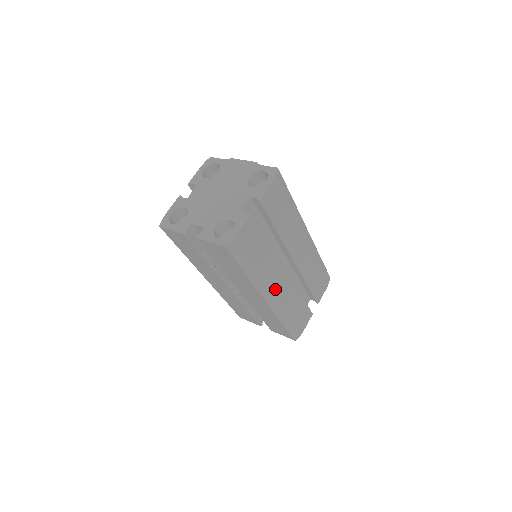
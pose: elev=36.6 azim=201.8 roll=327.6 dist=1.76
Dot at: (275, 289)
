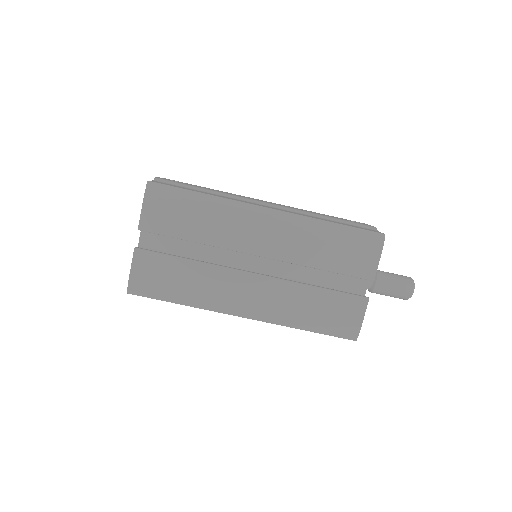
Dot at: (245, 301)
